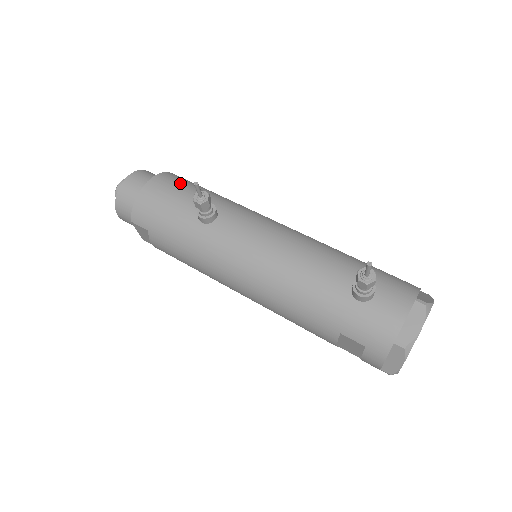
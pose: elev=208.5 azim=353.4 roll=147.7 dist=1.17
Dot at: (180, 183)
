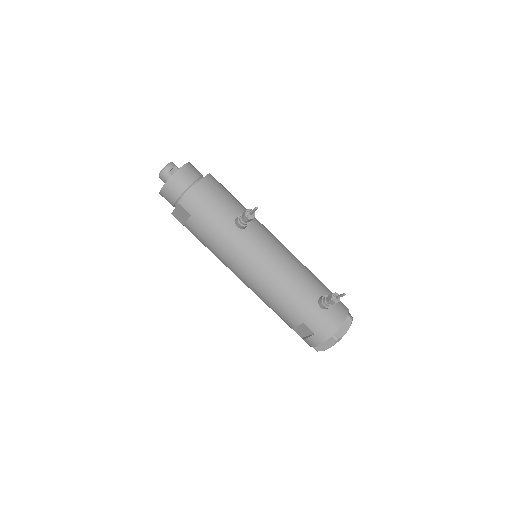
Dot at: (222, 189)
